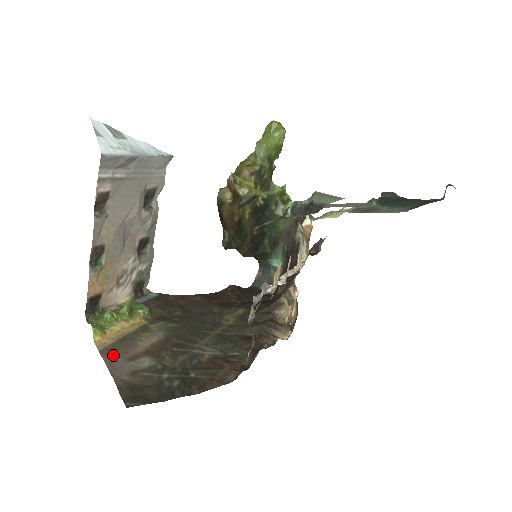
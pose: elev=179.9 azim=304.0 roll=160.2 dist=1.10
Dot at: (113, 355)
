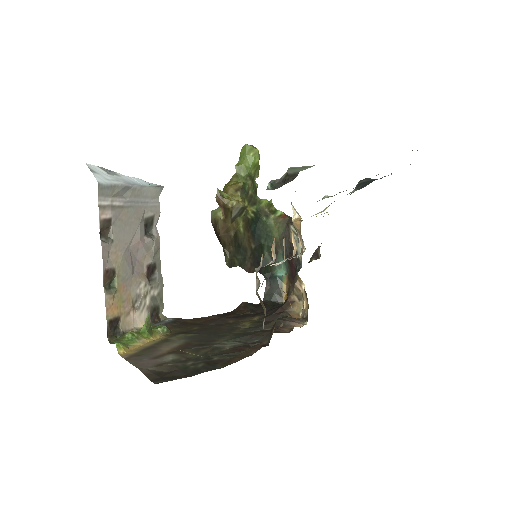
Dot at: (138, 358)
